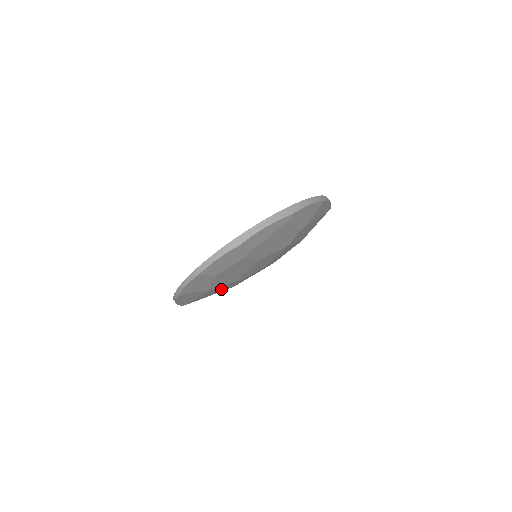
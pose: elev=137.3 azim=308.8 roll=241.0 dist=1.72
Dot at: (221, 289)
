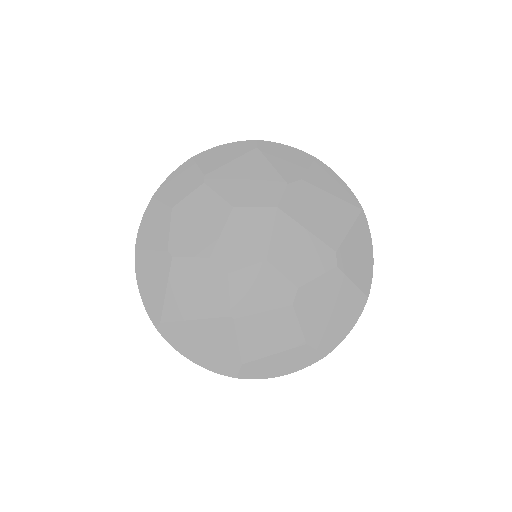
Dot at: (202, 292)
